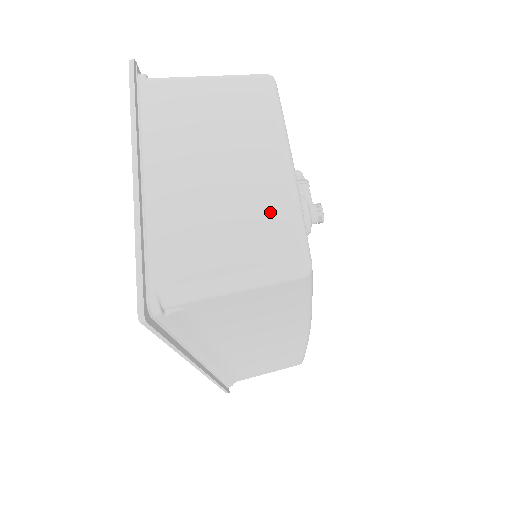
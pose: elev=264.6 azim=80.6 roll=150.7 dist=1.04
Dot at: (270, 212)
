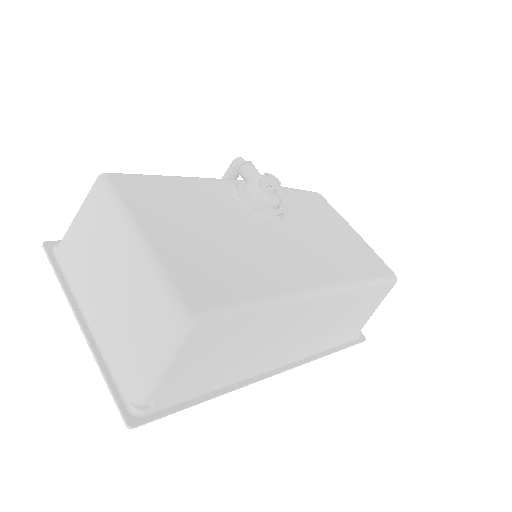
Dot at: (147, 294)
